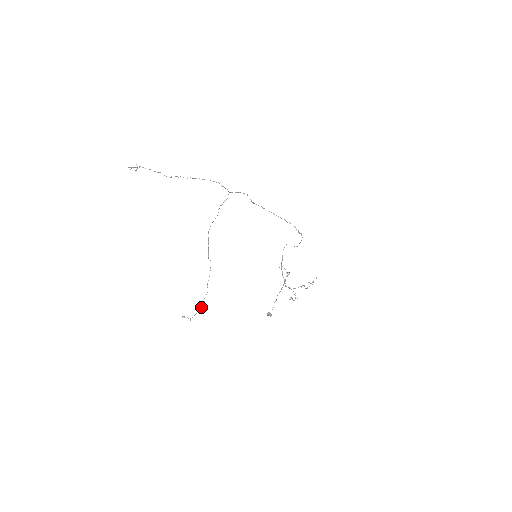
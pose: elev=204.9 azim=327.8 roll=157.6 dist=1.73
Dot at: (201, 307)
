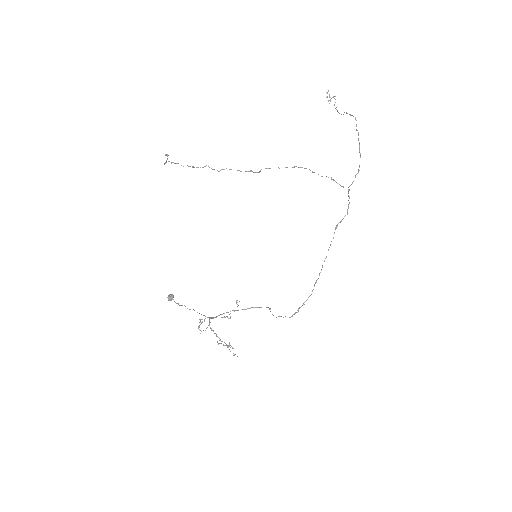
Dot at: occluded
